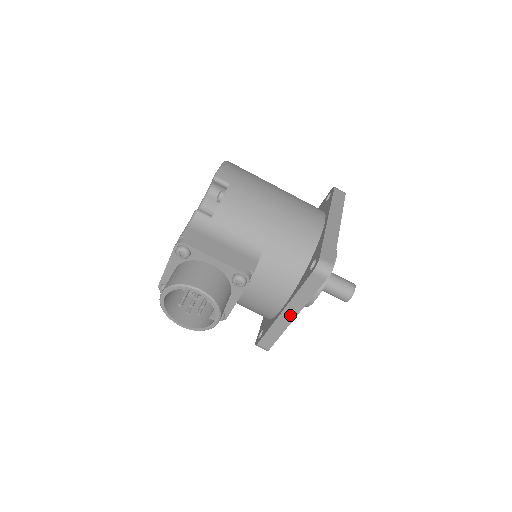
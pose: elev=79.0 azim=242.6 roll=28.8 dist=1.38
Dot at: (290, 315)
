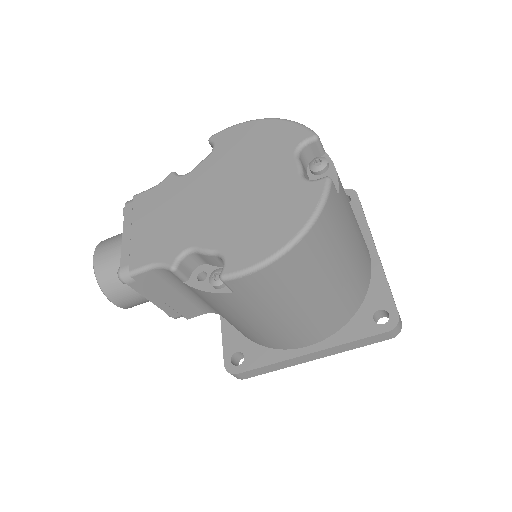
Dot at: occluded
